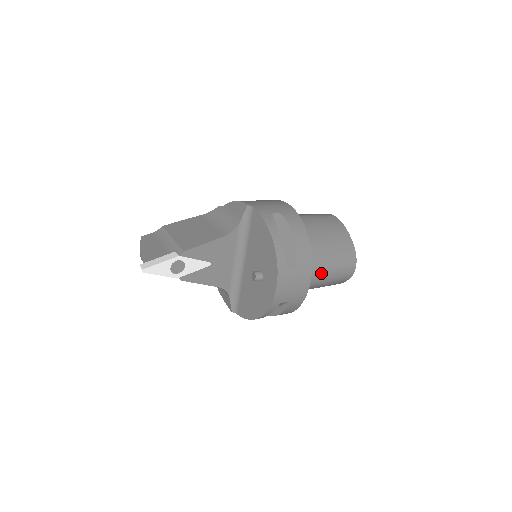
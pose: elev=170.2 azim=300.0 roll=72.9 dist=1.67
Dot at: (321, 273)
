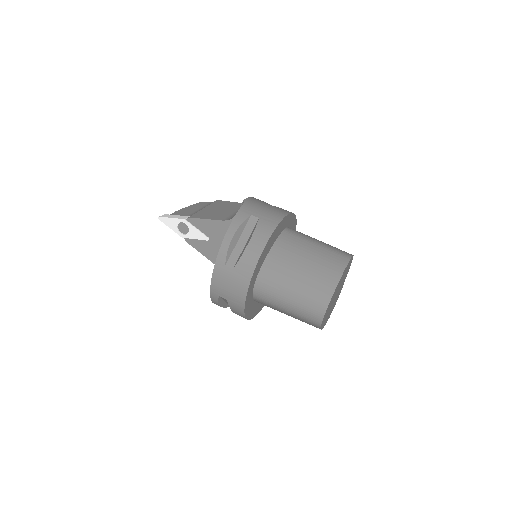
Dot at: (278, 296)
